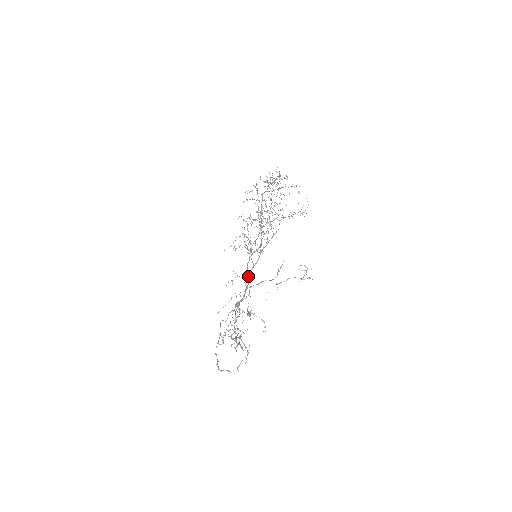
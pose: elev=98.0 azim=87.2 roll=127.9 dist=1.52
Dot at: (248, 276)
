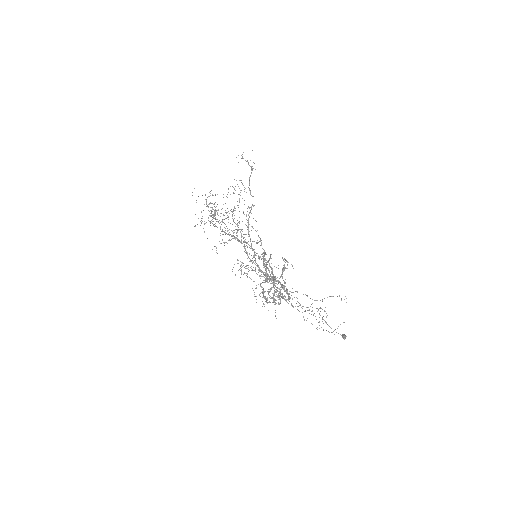
Dot at: occluded
